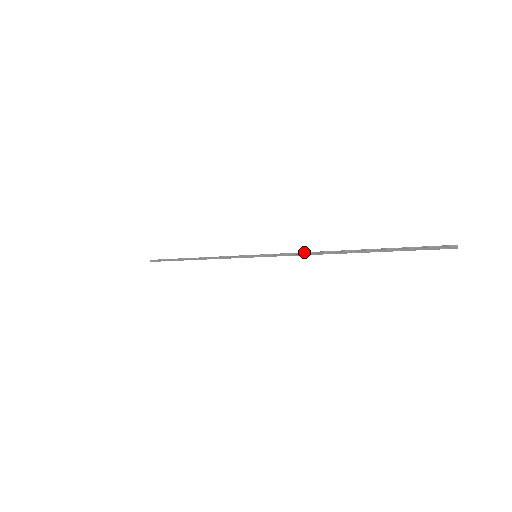
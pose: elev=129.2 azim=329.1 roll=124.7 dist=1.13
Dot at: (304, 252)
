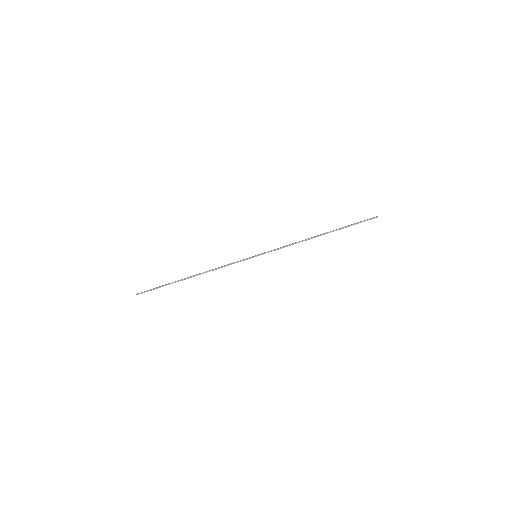
Dot at: occluded
